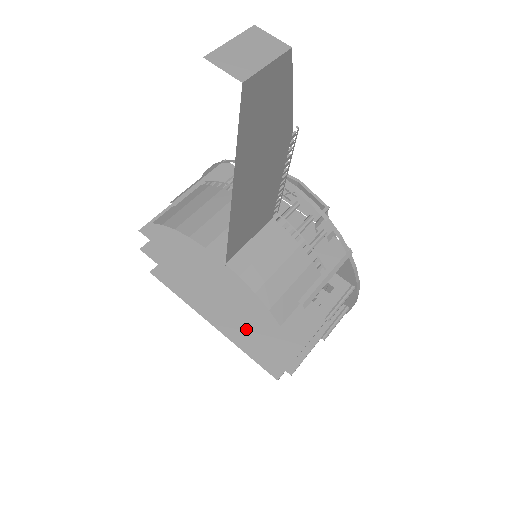
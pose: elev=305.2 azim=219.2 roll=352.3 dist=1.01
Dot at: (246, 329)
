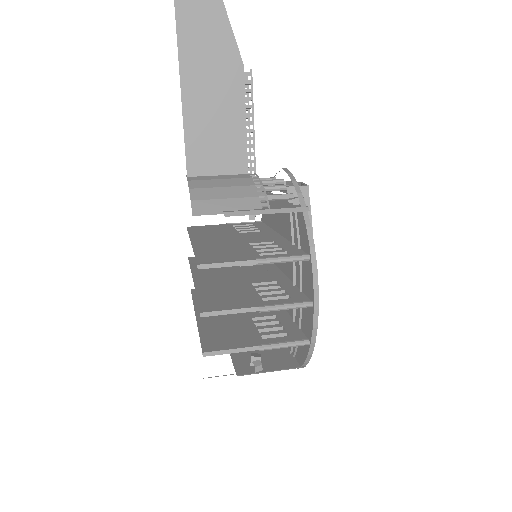
Dot at: (203, 290)
